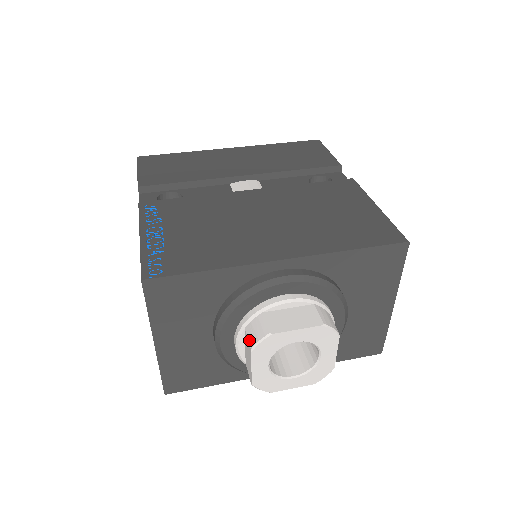
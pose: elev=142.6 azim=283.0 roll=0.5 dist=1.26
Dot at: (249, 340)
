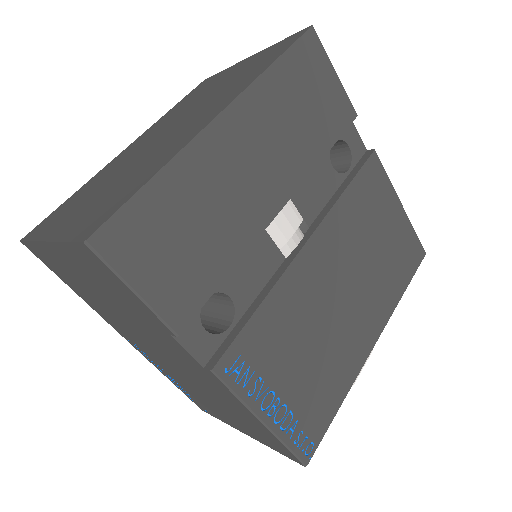
Dot at: occluded
